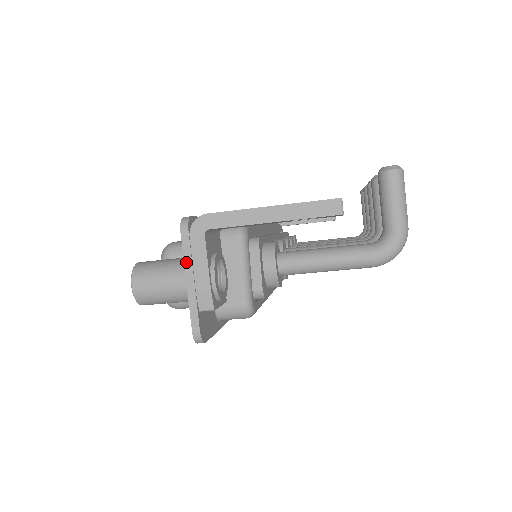
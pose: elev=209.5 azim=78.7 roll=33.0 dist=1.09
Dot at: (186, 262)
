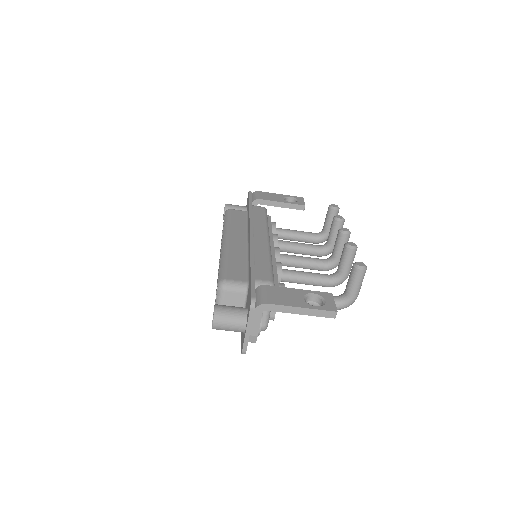
Dot at: (249, 322)
